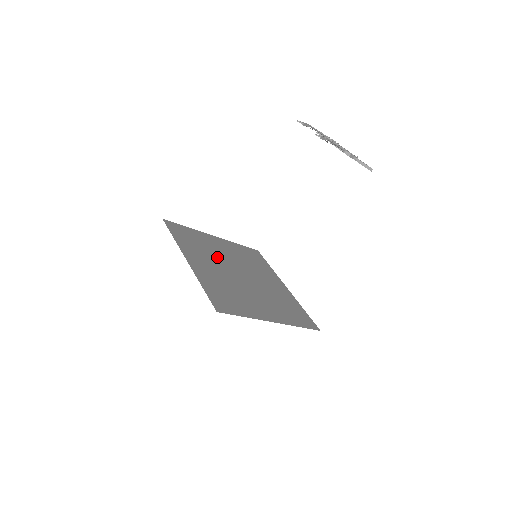
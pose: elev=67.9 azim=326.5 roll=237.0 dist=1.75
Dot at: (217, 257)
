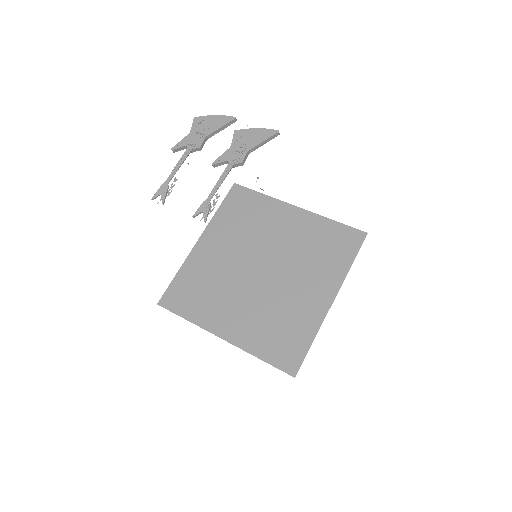
Dot at: (228, 279)
